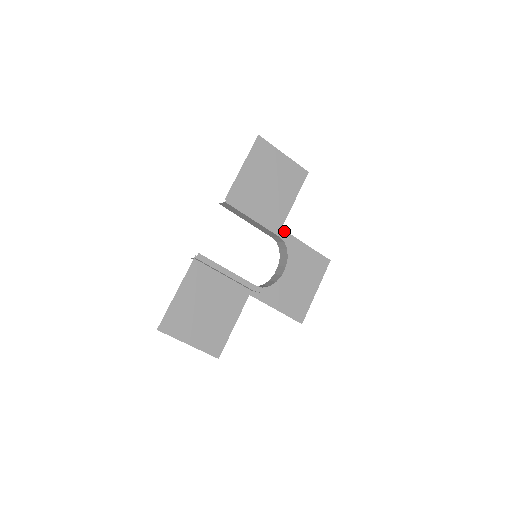
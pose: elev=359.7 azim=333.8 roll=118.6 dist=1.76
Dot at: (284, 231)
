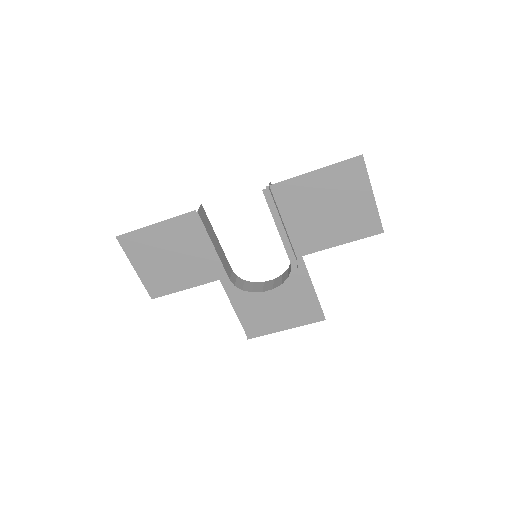
Dot at: (303, 260)
